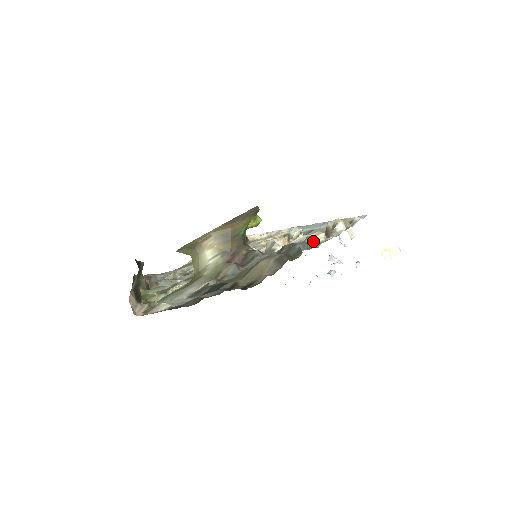
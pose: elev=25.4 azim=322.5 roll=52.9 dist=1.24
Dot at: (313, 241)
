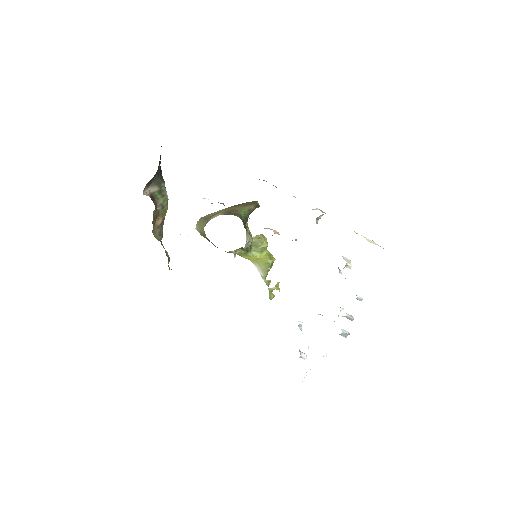
Dot at: occluded
